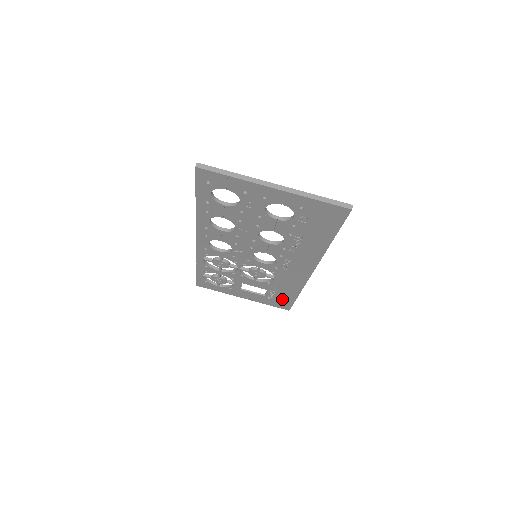
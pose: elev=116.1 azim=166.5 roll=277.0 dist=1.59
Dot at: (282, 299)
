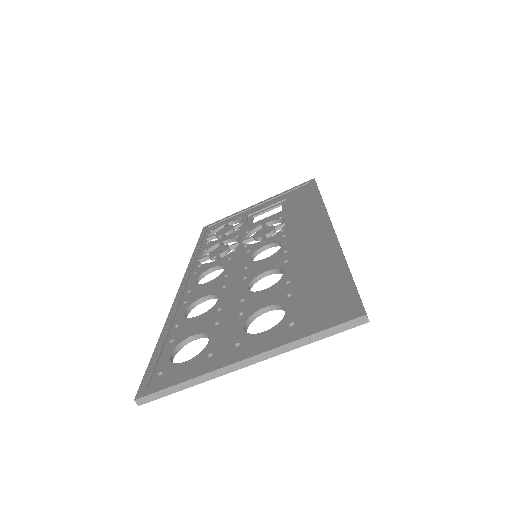
Dot at: occluded
